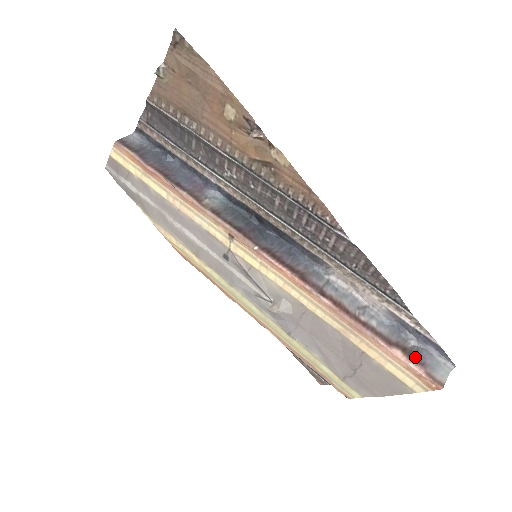
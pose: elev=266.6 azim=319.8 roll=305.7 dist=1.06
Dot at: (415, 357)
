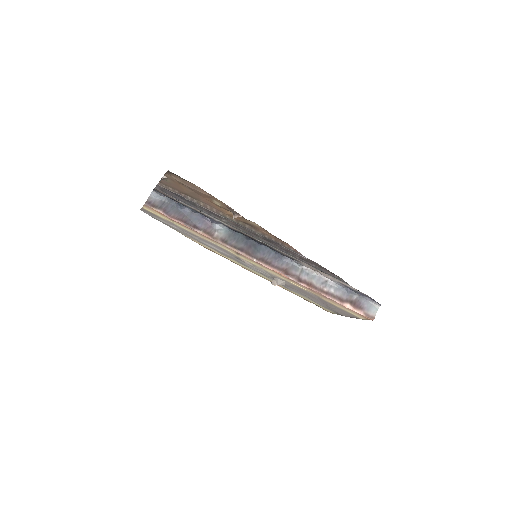
Dot at: (358, 305)
